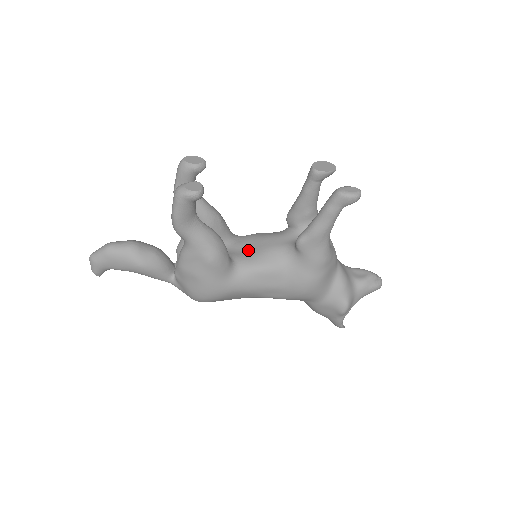
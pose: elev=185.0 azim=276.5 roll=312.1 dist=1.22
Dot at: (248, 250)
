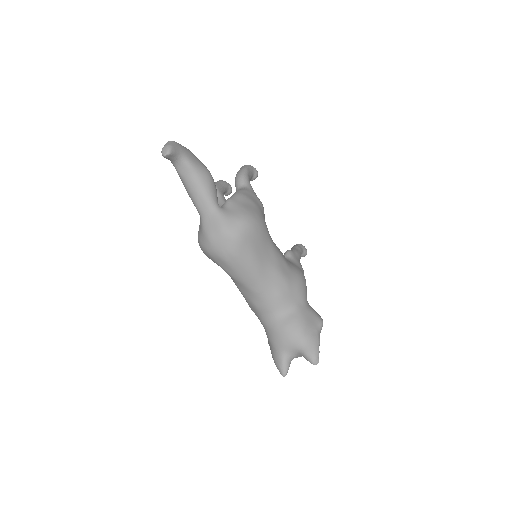
Dot at: occluded
